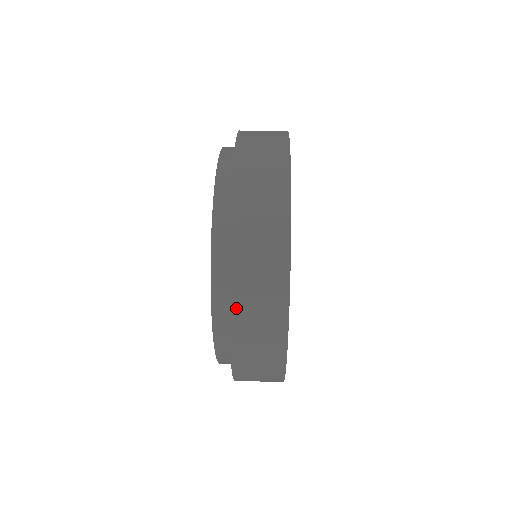
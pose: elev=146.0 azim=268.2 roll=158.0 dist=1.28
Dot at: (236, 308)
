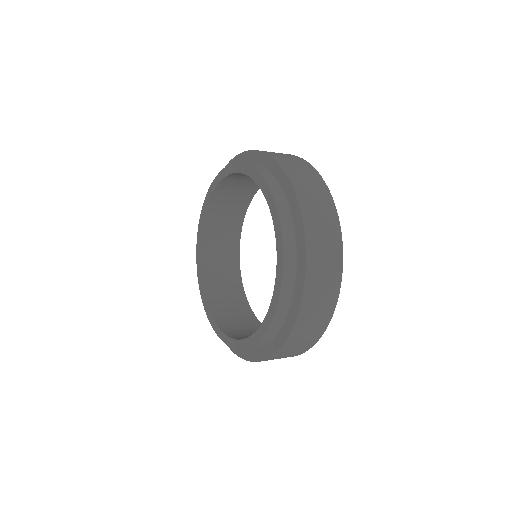
Dot at: (297, 328)
